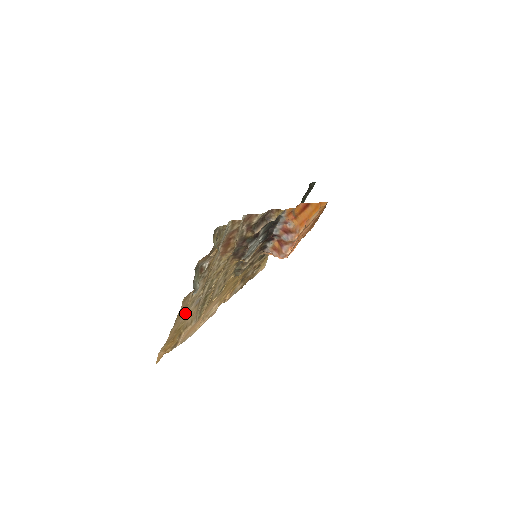
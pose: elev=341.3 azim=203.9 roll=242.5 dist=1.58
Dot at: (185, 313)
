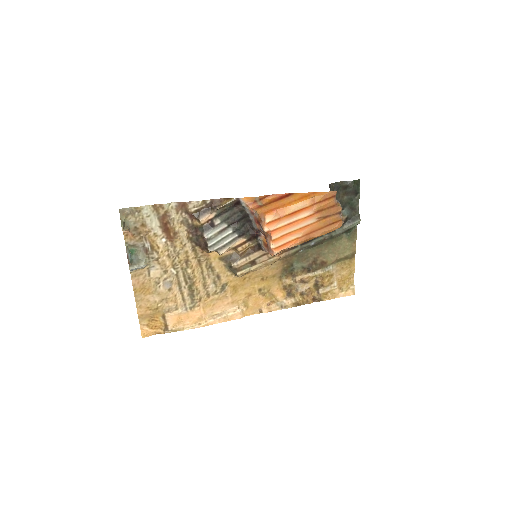
Dot at: (154, 293)
